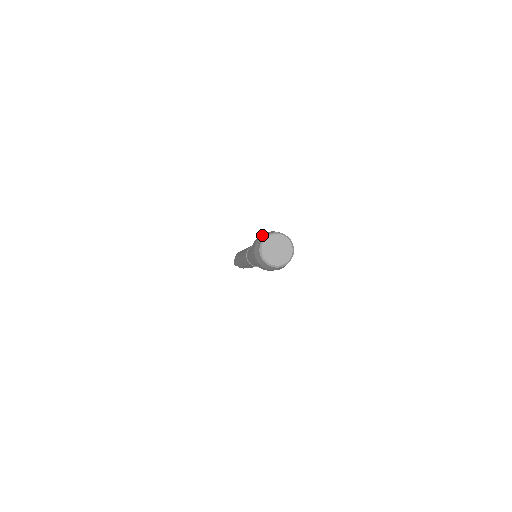
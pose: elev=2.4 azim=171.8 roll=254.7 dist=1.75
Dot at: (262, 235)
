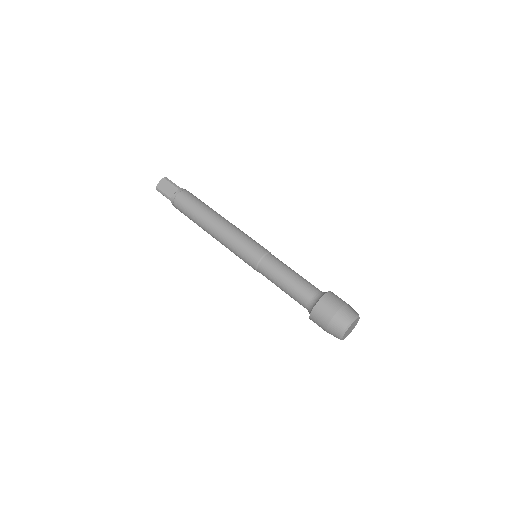
Dot at: (329, 330)
